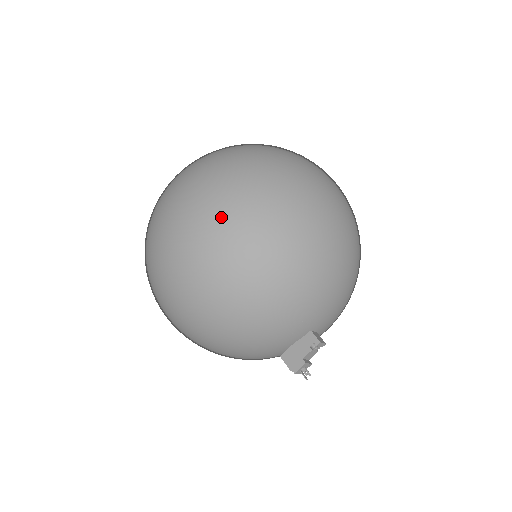
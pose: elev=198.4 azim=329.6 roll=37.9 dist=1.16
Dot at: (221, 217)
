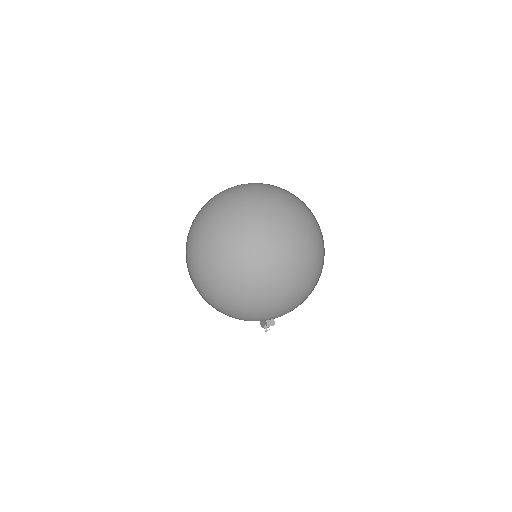
Dot at: (198, 284)
